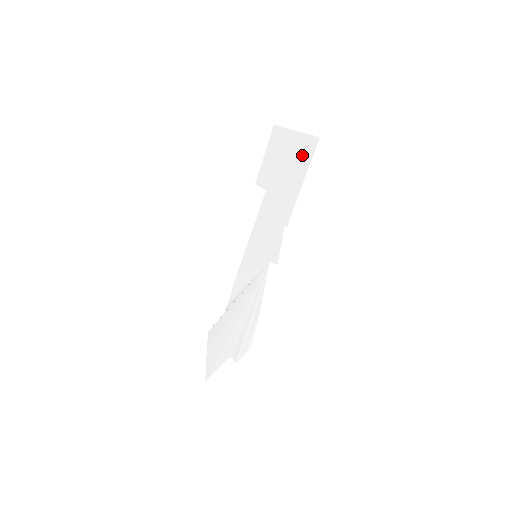
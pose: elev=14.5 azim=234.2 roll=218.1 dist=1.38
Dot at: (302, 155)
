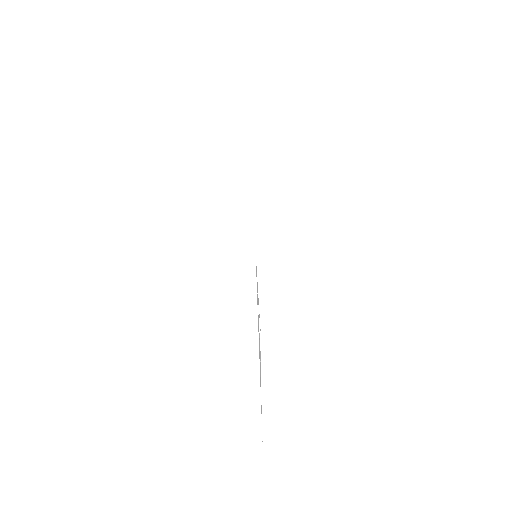
Dot at: occluded
